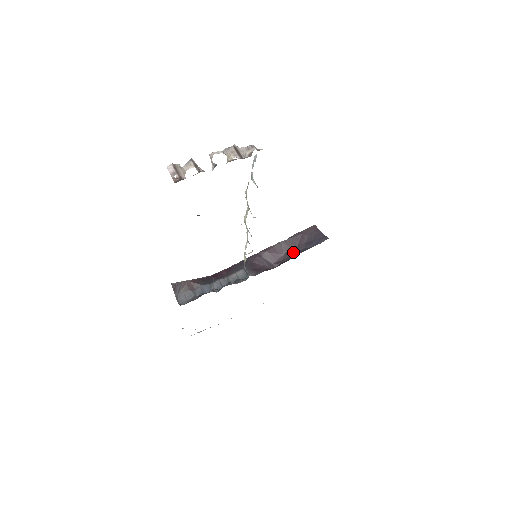
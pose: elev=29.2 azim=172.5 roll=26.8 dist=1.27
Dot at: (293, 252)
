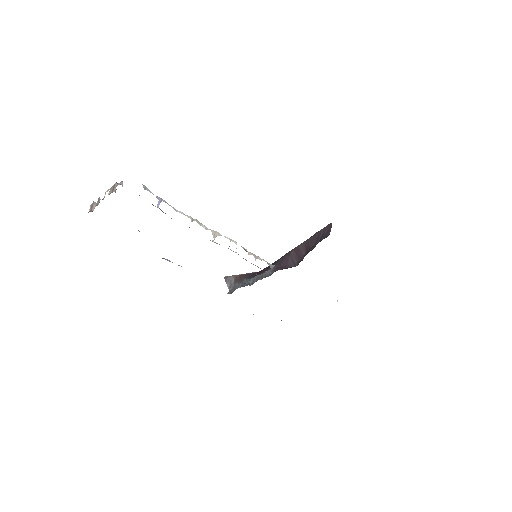
Dot at: (308, 251)
